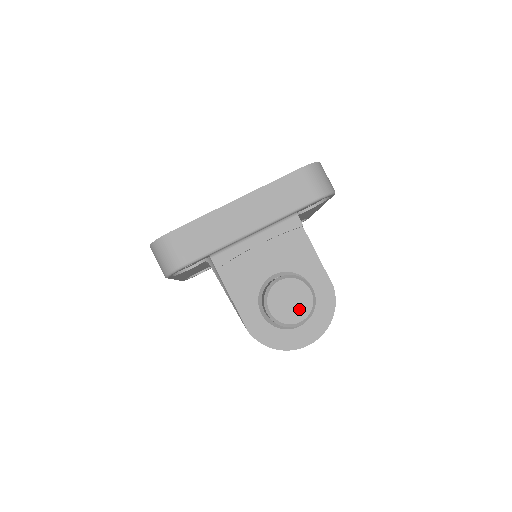
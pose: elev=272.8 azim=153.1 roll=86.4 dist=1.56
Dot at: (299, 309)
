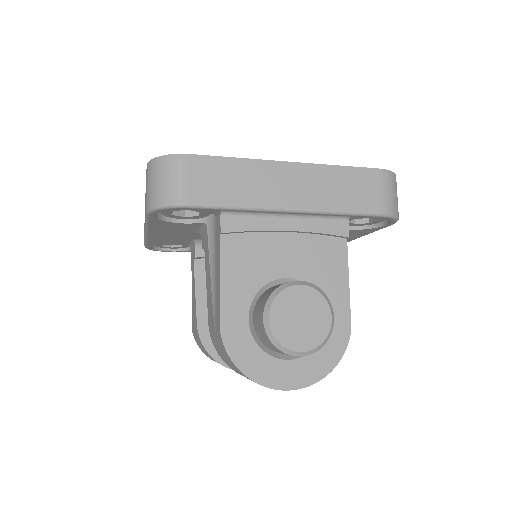
Dot at: (307, 334)
